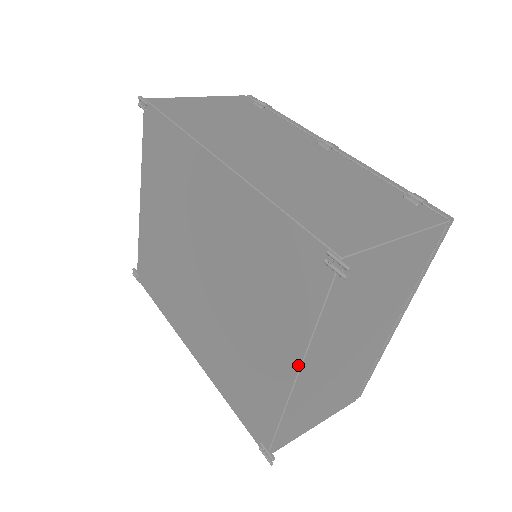
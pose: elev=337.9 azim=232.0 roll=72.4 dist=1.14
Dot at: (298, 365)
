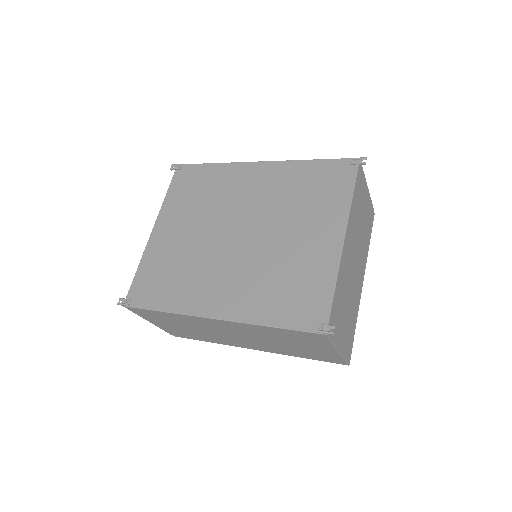
Dot at: (344, 229)
